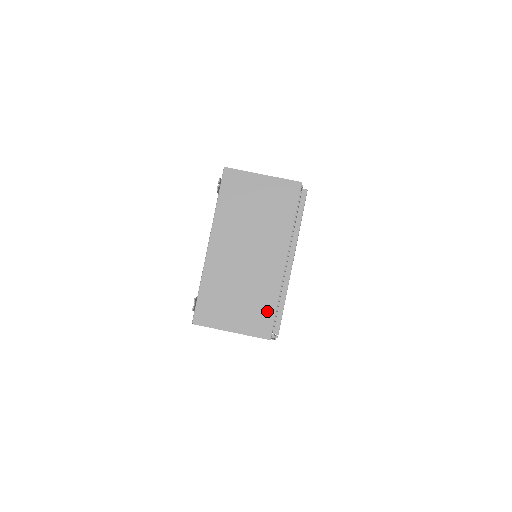
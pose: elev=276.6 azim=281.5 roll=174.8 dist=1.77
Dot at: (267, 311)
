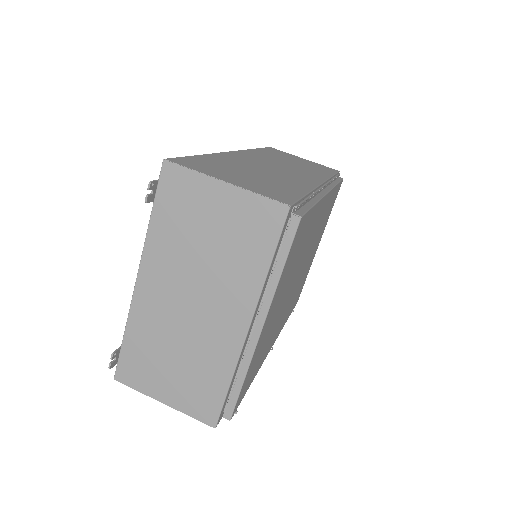
Dot at: (213, 391)
